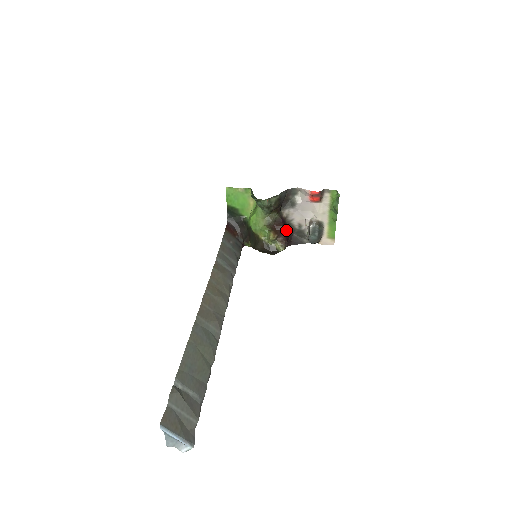
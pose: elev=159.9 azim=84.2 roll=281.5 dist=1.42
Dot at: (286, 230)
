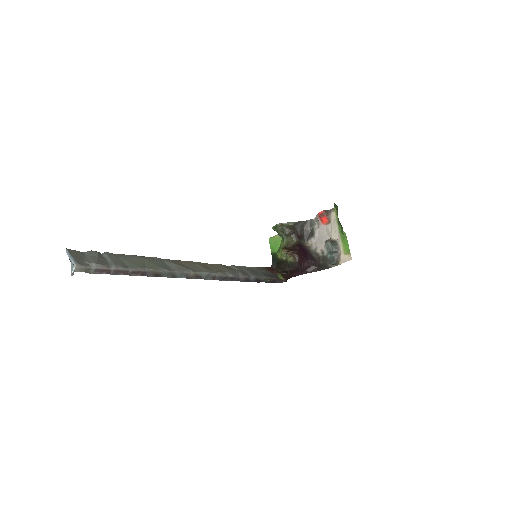
Dot at: (304, 252)
